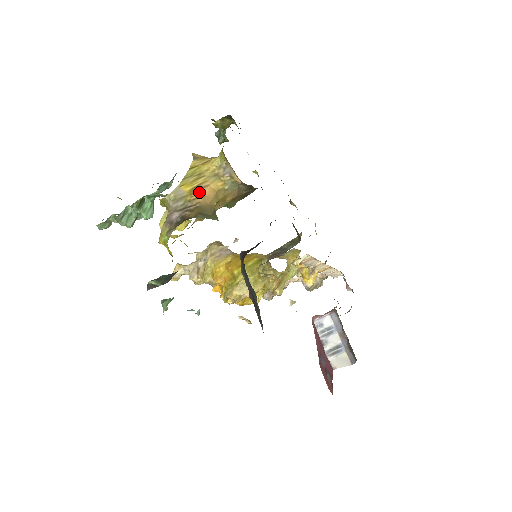
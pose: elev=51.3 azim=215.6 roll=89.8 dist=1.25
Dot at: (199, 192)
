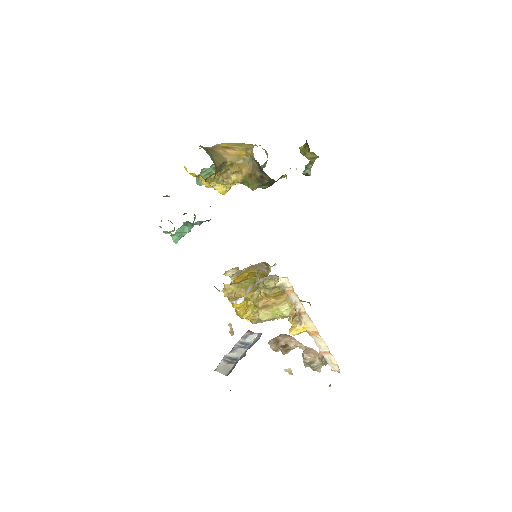
Dot at: (227, 149)
